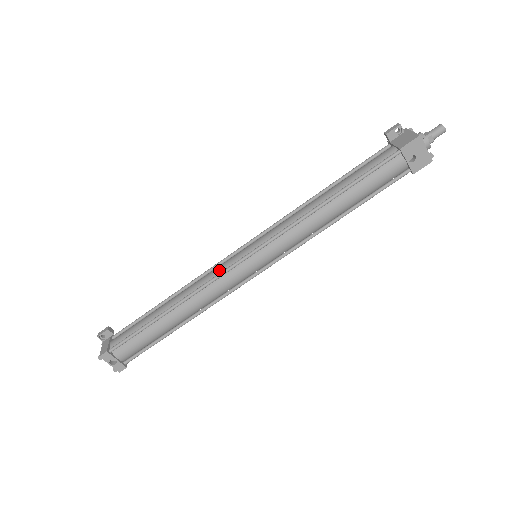
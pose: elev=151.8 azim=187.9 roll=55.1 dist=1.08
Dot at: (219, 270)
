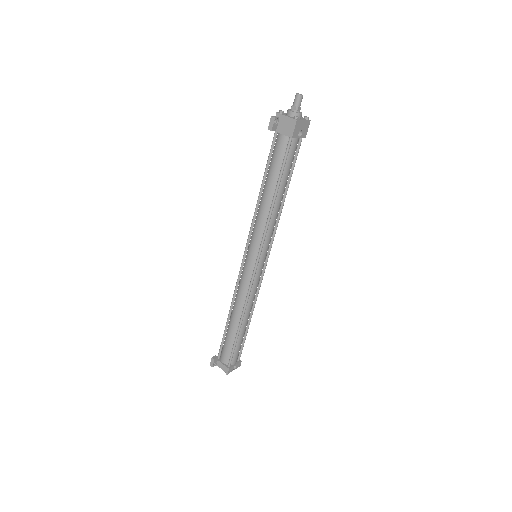
Dot at: (246, 283)
